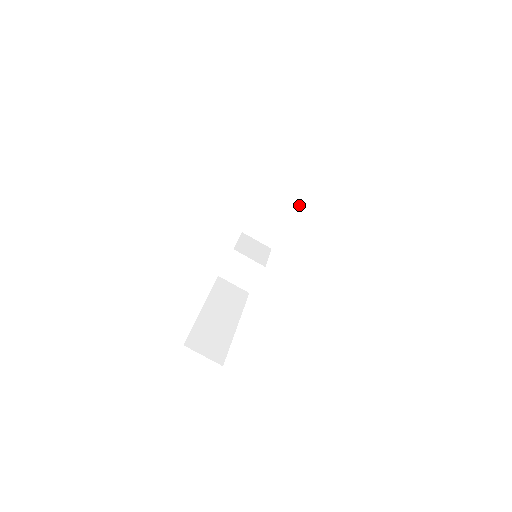
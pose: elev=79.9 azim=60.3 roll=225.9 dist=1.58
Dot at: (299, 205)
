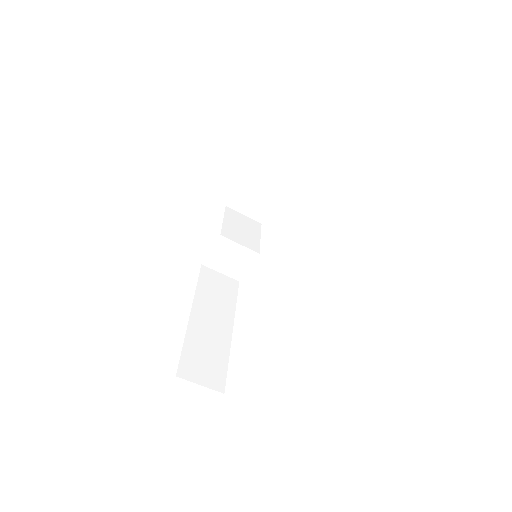
Dot at: (305, 186)
